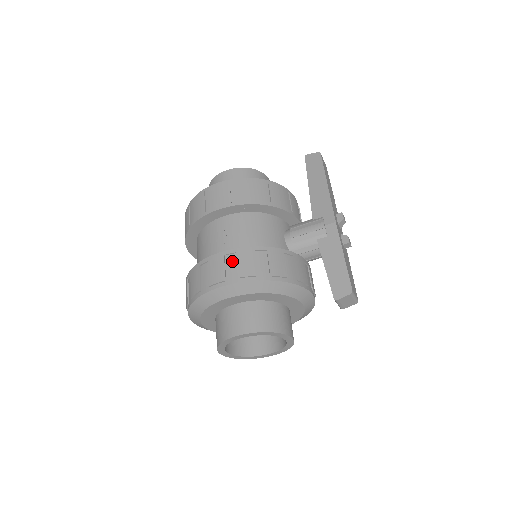
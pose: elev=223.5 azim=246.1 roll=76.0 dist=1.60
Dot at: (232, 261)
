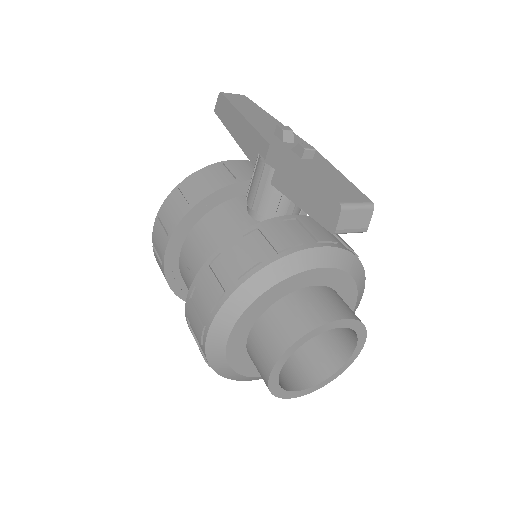
Dot at: (198, 298)
